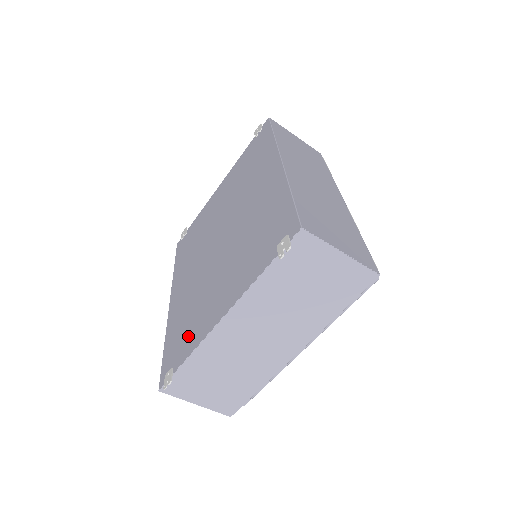
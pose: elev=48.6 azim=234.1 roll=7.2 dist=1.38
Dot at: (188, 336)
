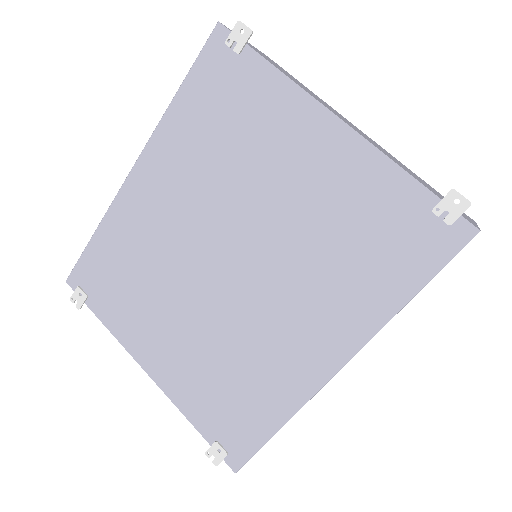
Dot at: (117, 302)
